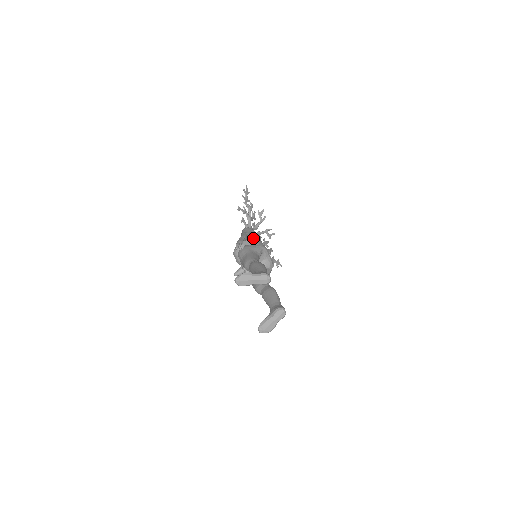
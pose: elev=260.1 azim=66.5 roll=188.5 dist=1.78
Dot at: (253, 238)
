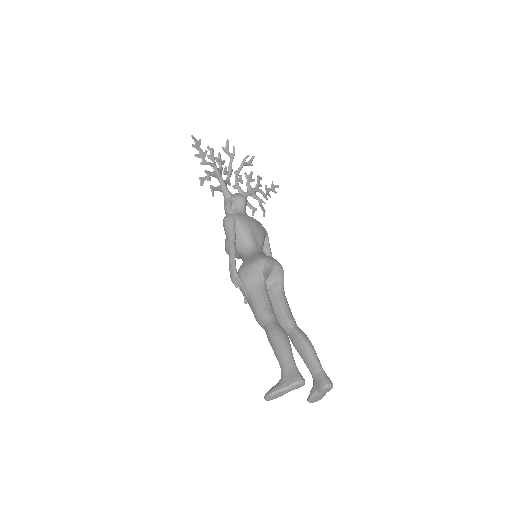
Dot at: (241, 232)
